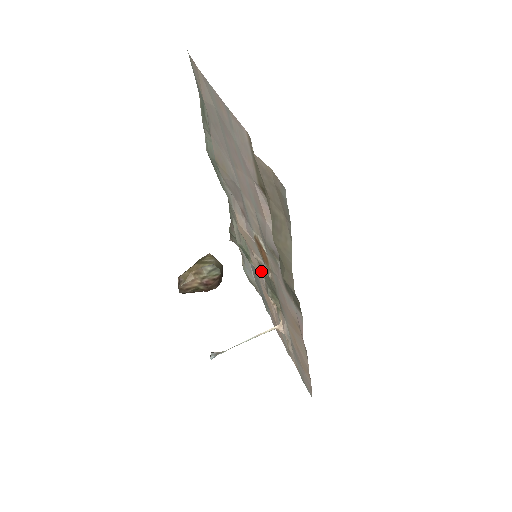
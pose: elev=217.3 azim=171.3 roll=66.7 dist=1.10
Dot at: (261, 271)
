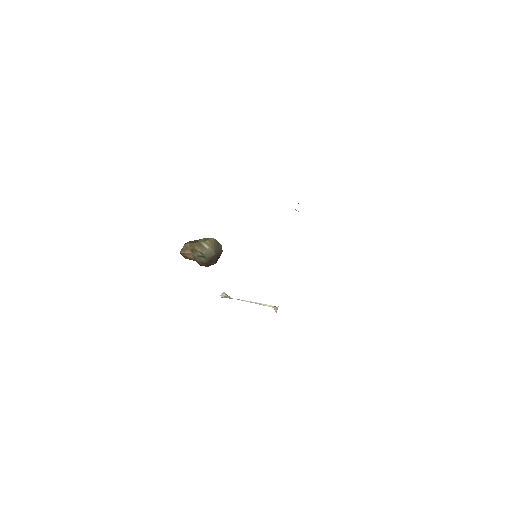
Dot at: occluded
